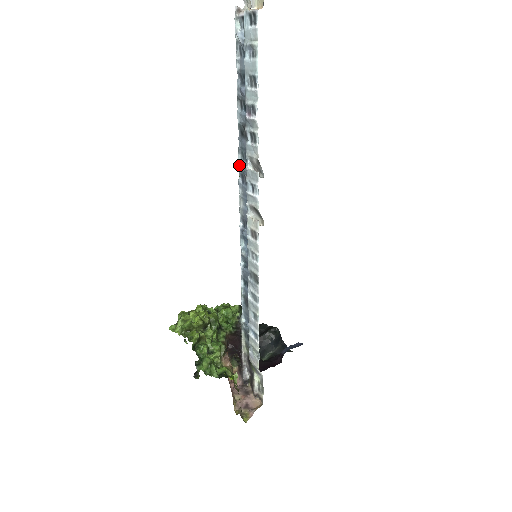
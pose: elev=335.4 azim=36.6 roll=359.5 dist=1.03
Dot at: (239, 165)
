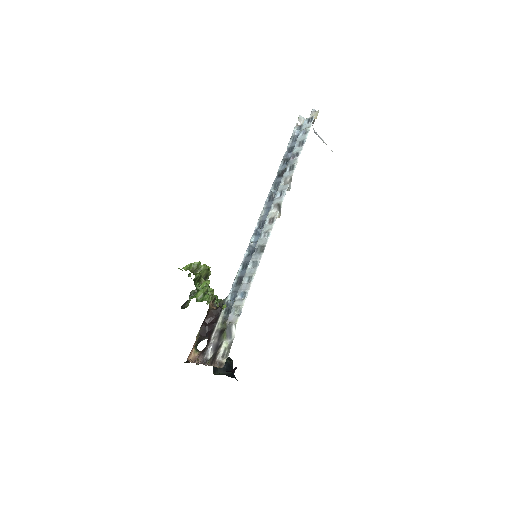
Dot at: (270, 192)
